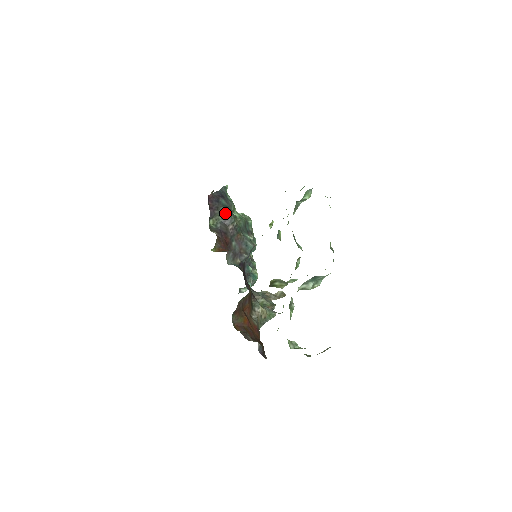
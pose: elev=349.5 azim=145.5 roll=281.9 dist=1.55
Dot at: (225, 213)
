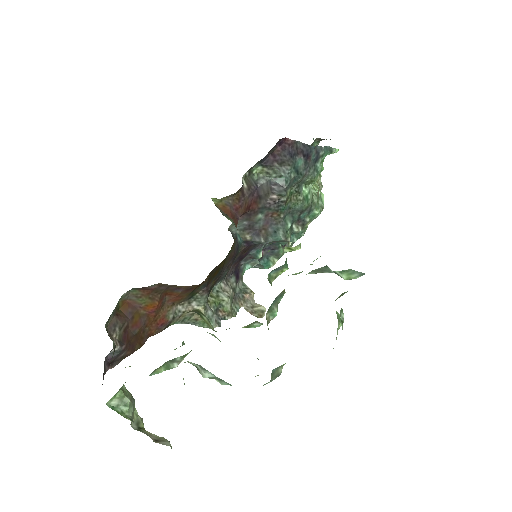
Dot at: (285, 176)
